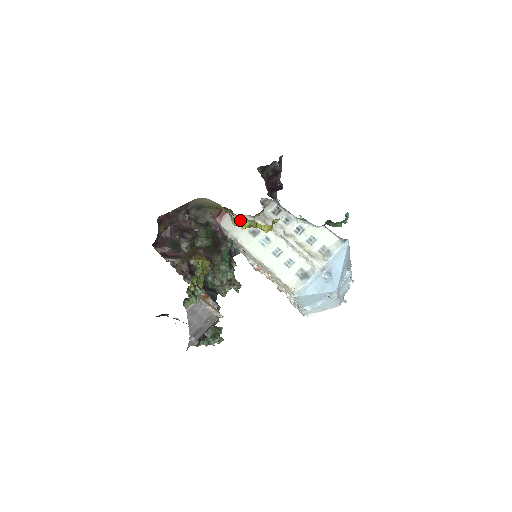
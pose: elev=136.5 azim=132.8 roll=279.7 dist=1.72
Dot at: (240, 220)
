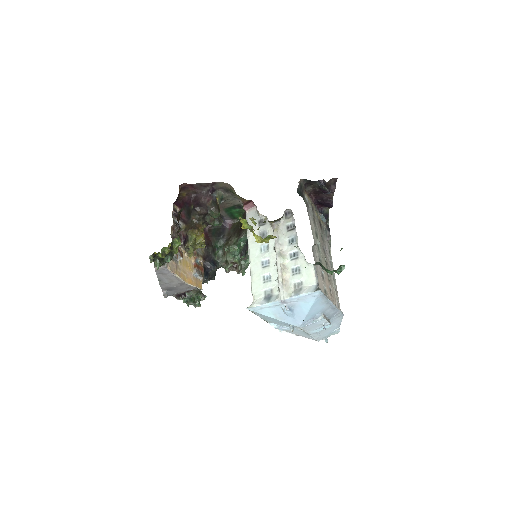
Dot at: (243, 220)
